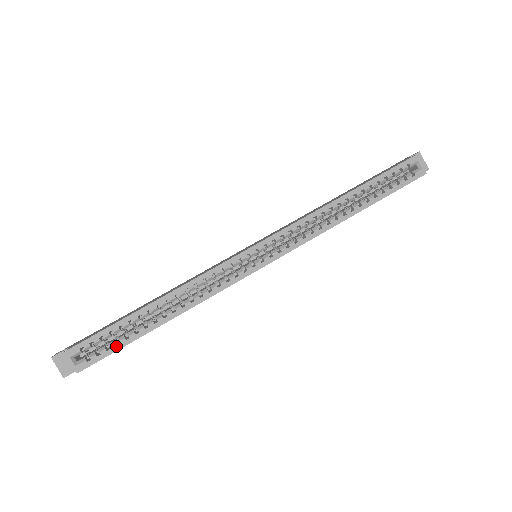
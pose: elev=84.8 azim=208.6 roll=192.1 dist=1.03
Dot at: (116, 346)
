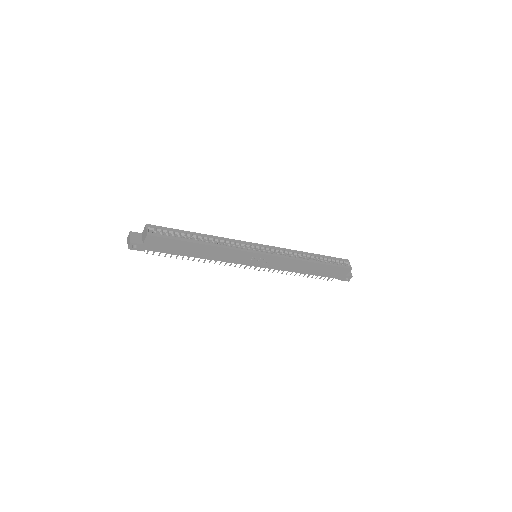
Dot at: (173, 237)
